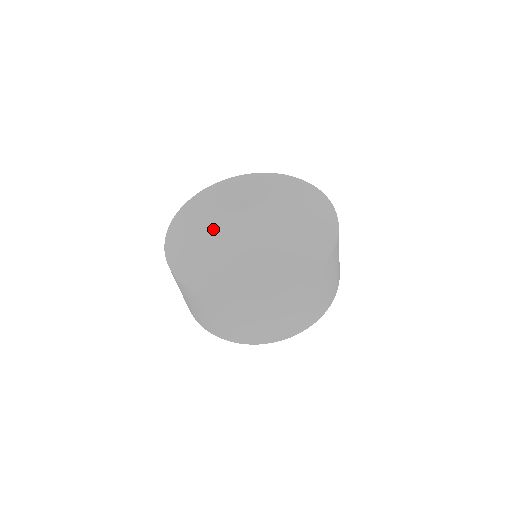
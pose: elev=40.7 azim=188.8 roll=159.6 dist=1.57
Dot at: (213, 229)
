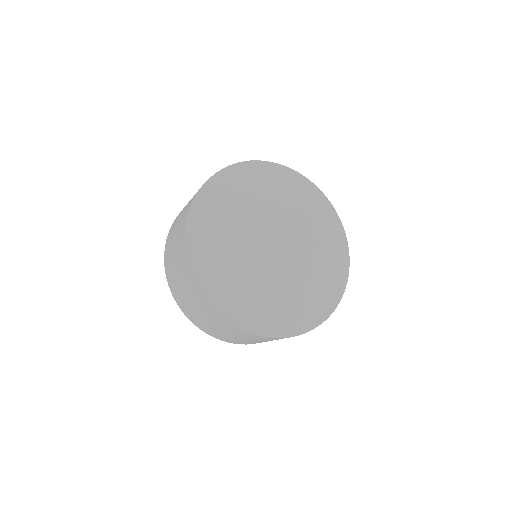
Dot at: (249, 242)
